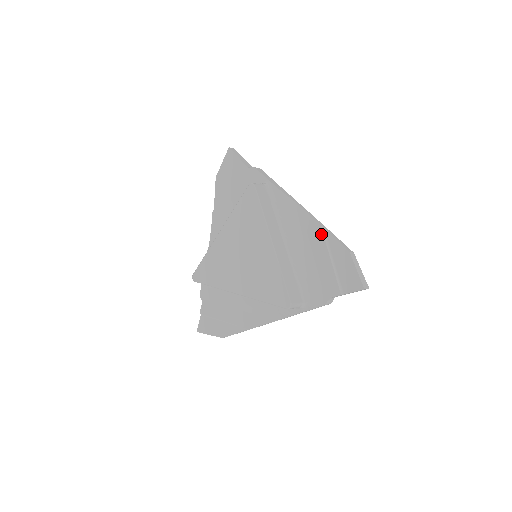
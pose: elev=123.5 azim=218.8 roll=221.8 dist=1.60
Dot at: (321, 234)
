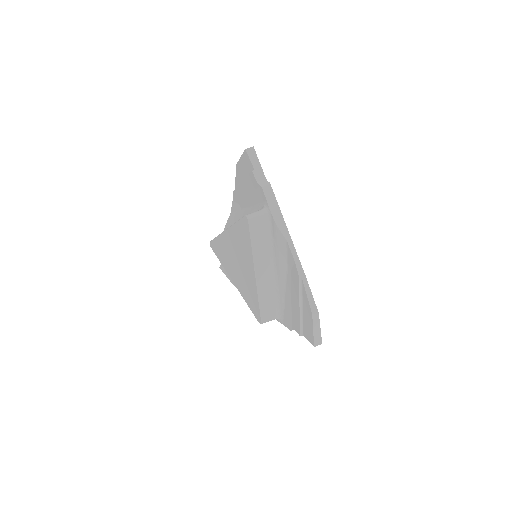
Dot at: (298, 283)
